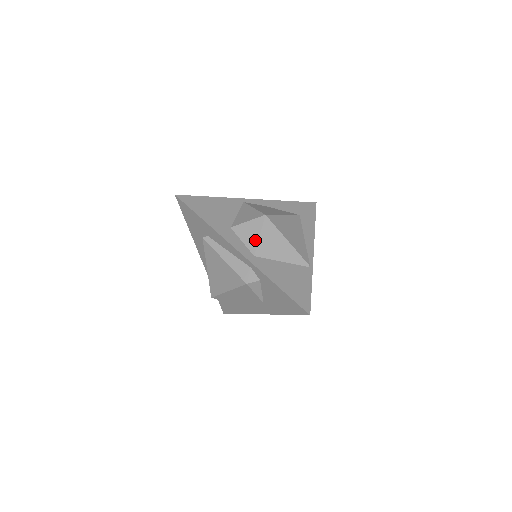
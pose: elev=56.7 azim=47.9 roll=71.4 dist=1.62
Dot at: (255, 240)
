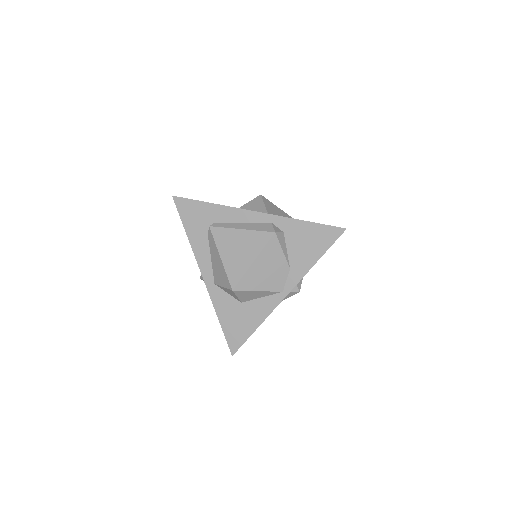
Dot at: (262, 208)
